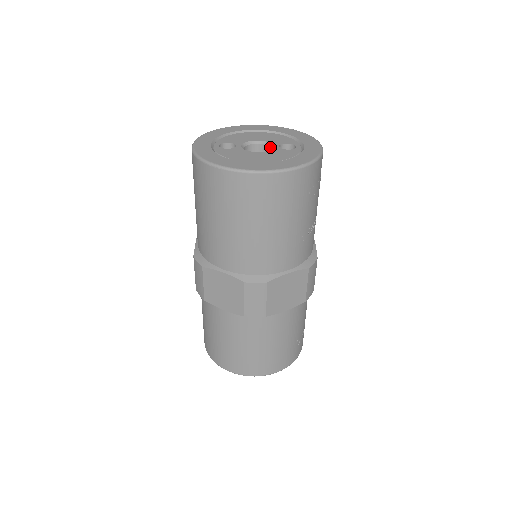
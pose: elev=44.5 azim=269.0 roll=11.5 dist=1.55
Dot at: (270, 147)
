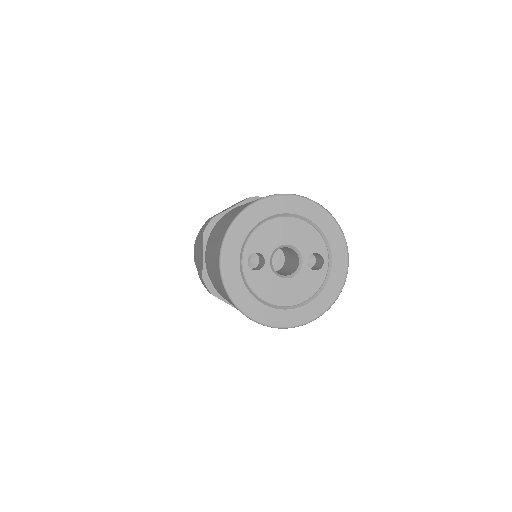
Dot at: (298, 257)
